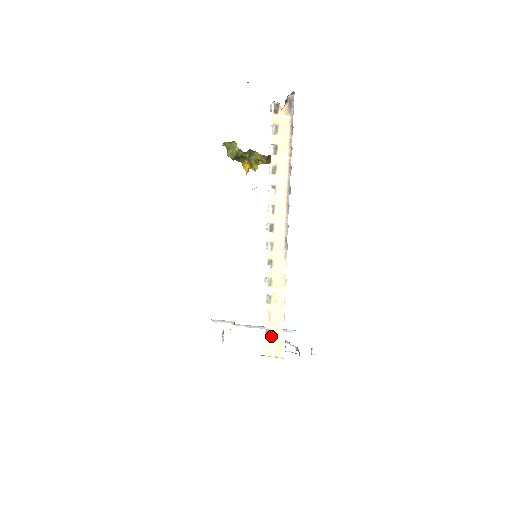
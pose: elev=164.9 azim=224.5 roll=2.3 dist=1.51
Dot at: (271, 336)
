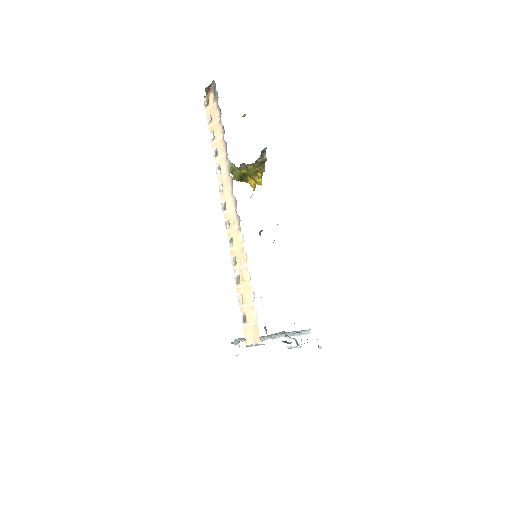
Dot at: (247, 320)
